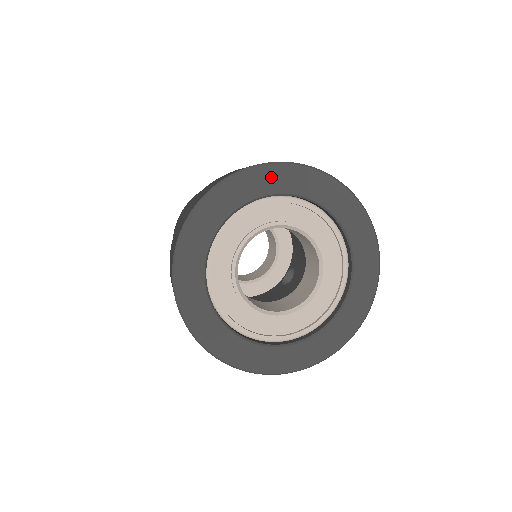
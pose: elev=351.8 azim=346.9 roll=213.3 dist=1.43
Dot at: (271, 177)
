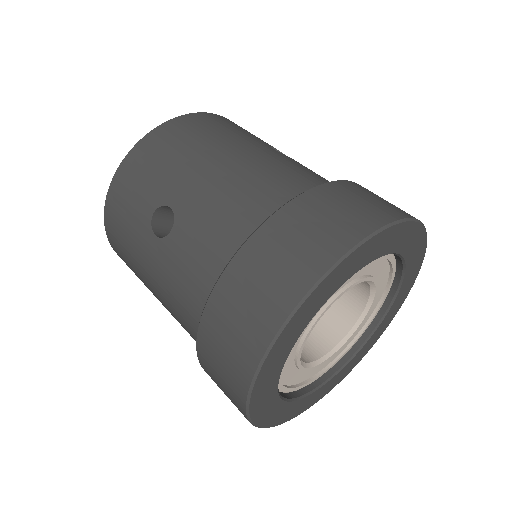
Dot at: (366, 252)
